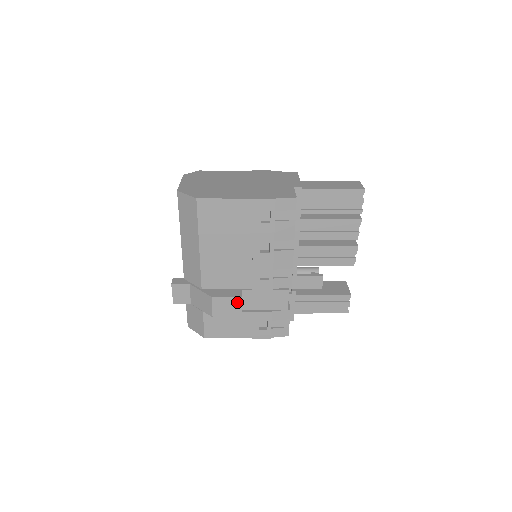
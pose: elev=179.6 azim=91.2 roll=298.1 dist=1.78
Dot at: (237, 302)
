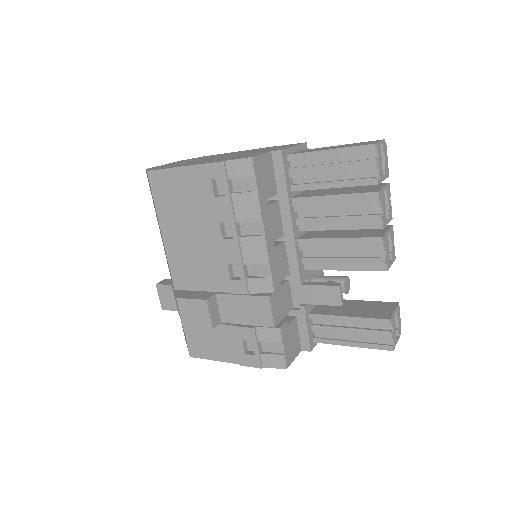
Dot at: (203, 307)
